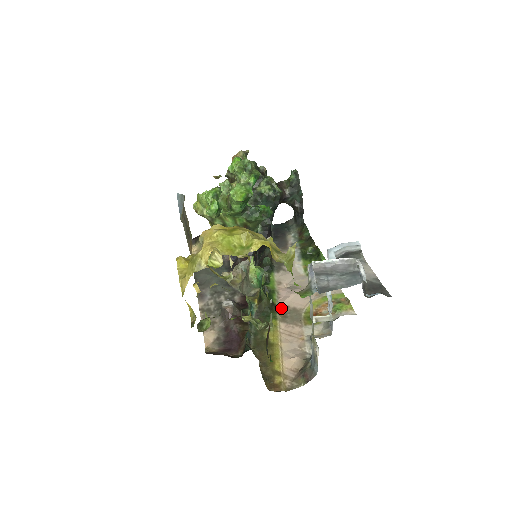
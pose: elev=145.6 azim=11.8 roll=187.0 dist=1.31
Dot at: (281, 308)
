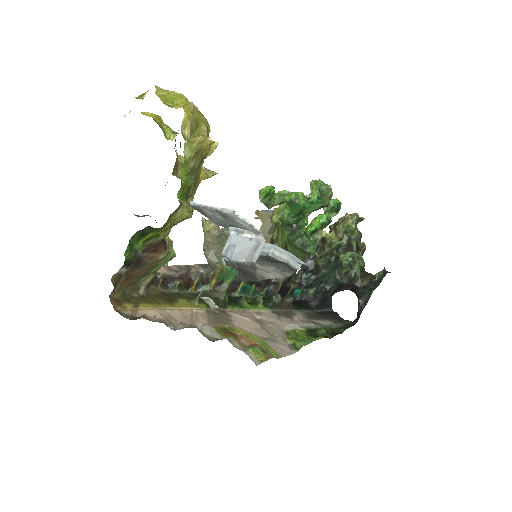
Dot at: (225, 311)
